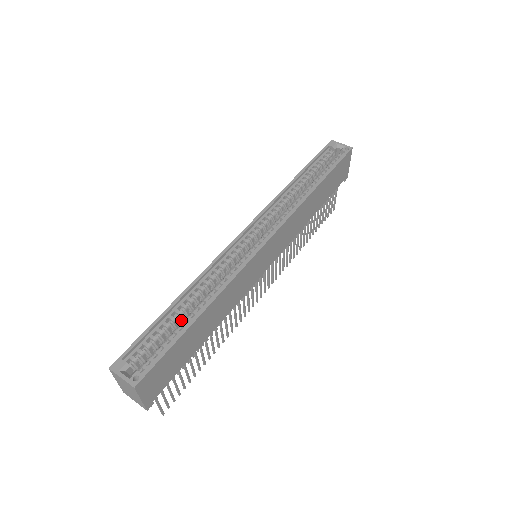
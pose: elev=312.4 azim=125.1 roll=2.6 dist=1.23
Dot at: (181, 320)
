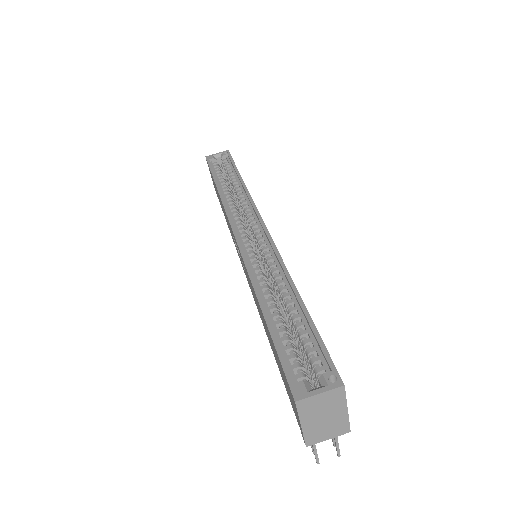
Dot at: (284, 322)
